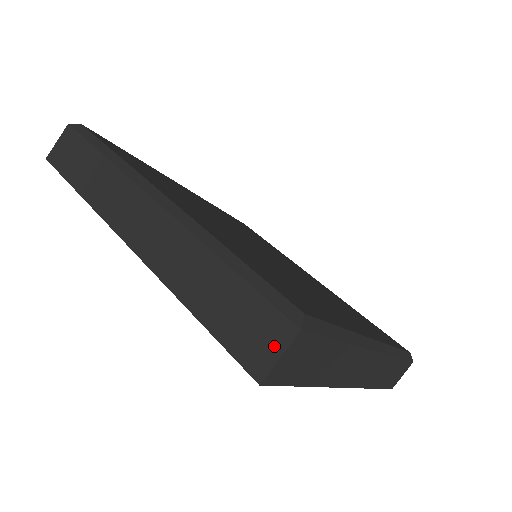
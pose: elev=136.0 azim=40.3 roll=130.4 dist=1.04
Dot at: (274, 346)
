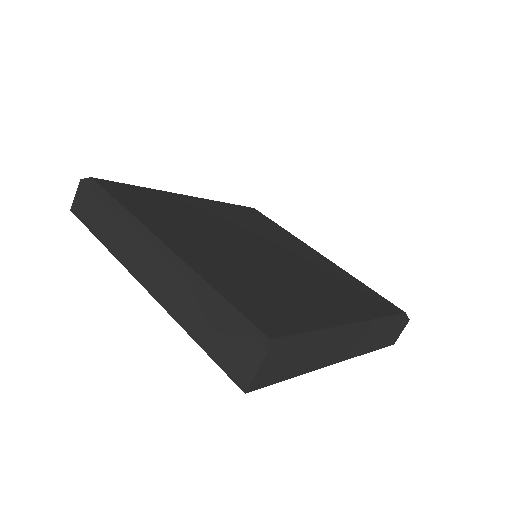
Dot at: (251, 365)
